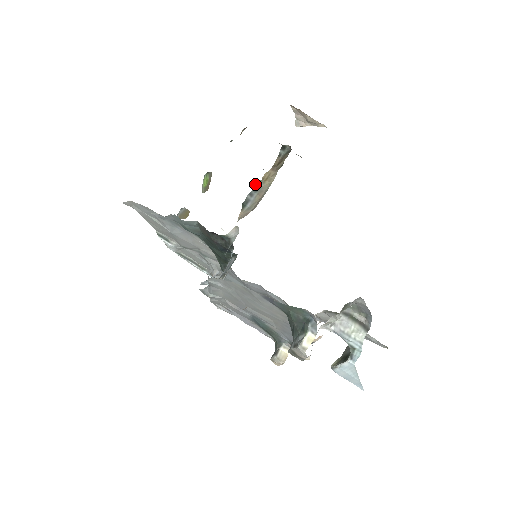
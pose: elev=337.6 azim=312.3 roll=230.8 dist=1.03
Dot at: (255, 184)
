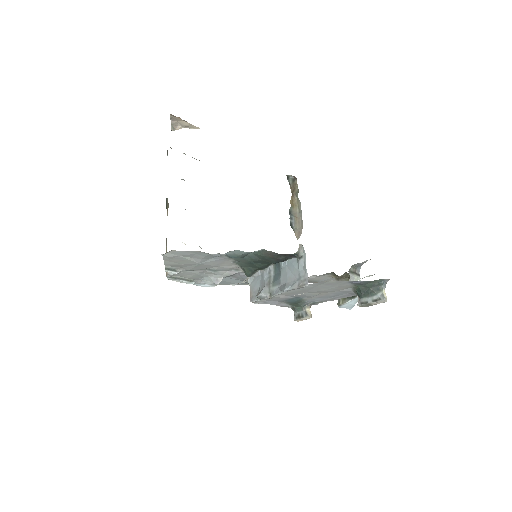
Dot at: (289, 210)
